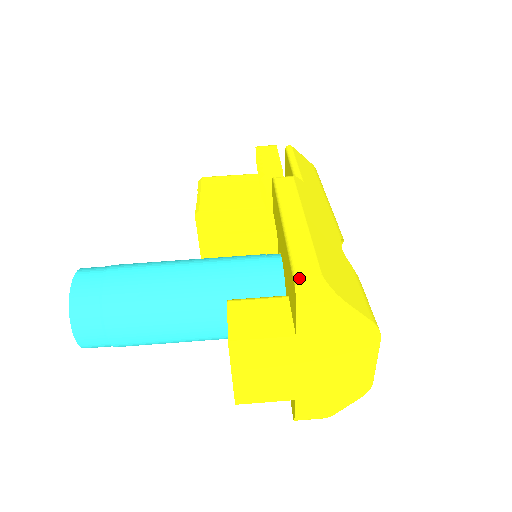
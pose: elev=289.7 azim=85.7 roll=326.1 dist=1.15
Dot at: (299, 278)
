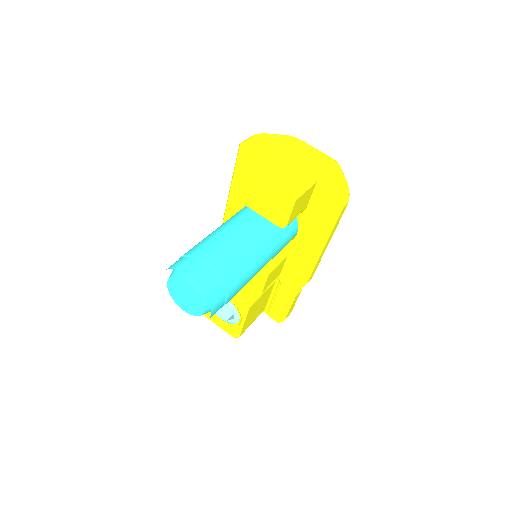
Dot at: (240, 145)
